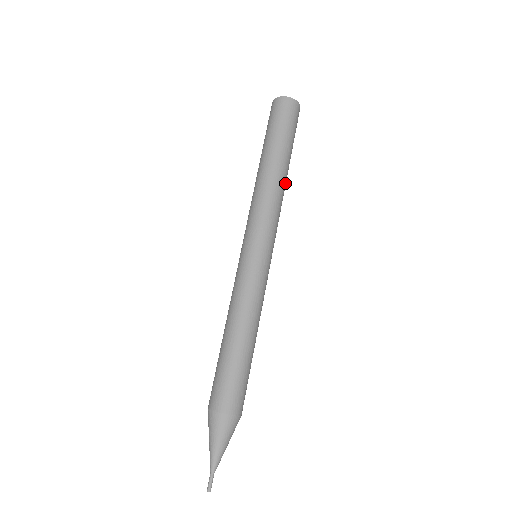
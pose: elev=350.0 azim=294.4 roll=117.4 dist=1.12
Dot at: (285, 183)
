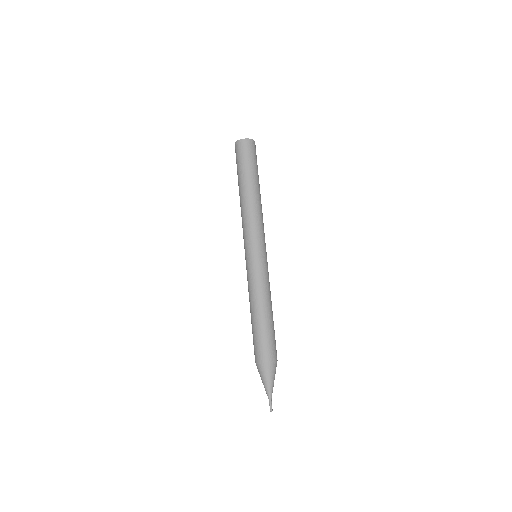
Dot at: occluded
